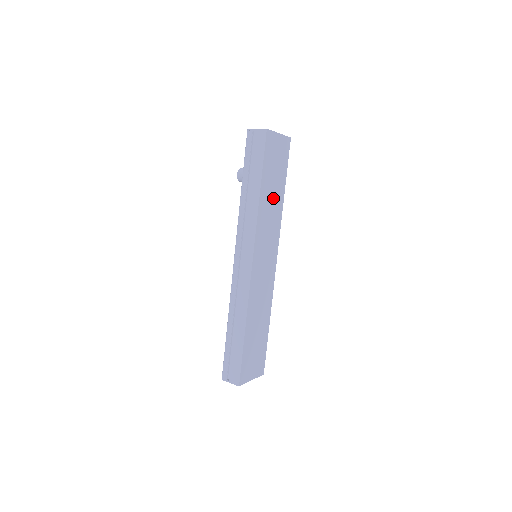
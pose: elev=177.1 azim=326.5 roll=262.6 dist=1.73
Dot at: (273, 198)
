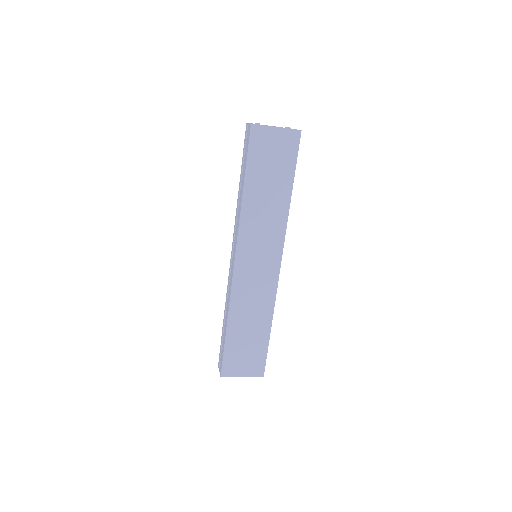
Dot at: (269, 198)
